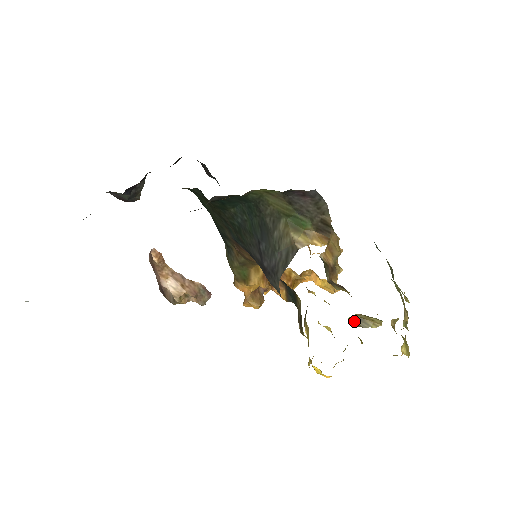
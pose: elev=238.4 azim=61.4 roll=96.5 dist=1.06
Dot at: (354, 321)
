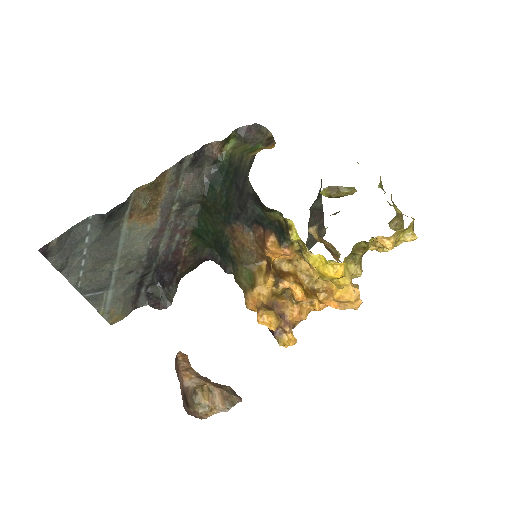
Dot at: occluded
